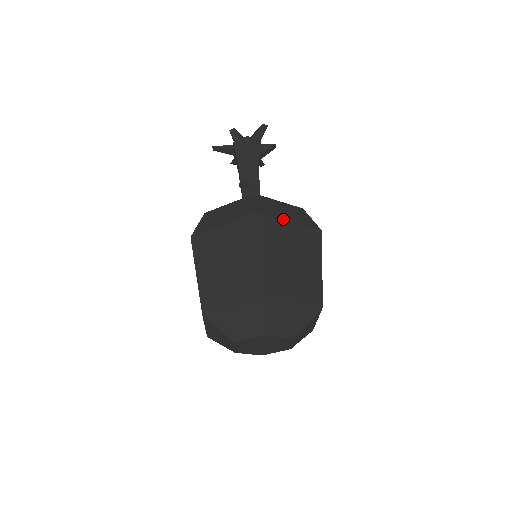
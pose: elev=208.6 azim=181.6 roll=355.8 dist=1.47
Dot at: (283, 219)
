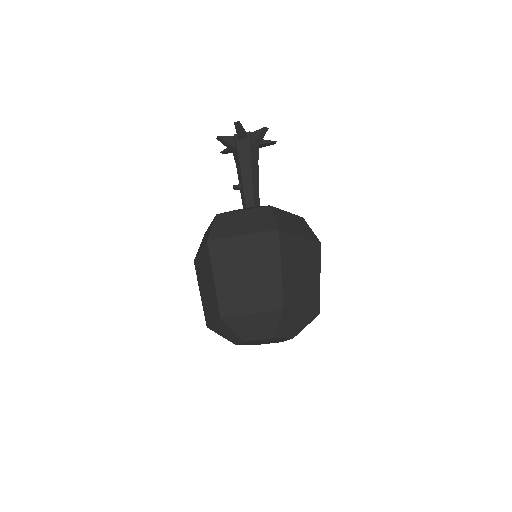
Dot at: (233, 236)
